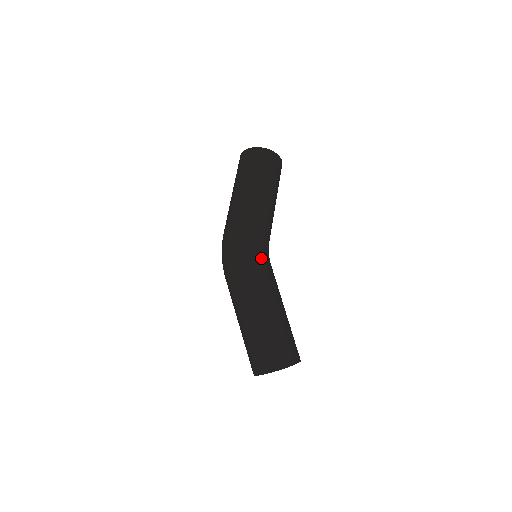
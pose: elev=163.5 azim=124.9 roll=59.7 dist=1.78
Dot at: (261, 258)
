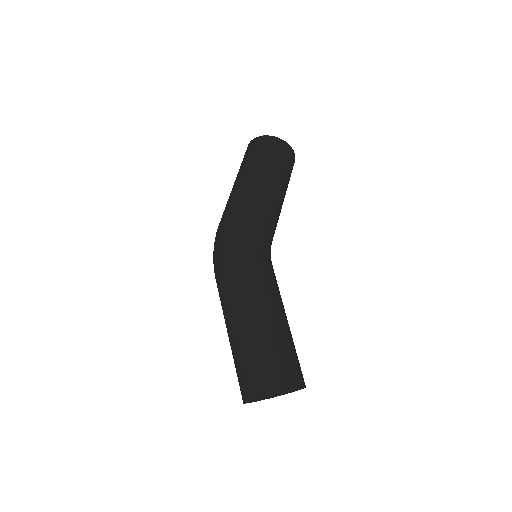
Dot at: (256, 253)
